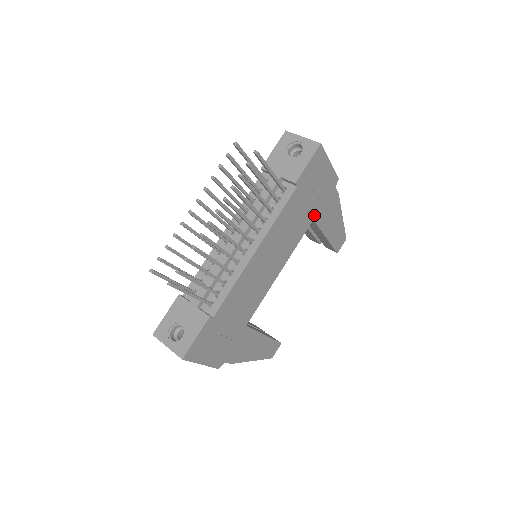
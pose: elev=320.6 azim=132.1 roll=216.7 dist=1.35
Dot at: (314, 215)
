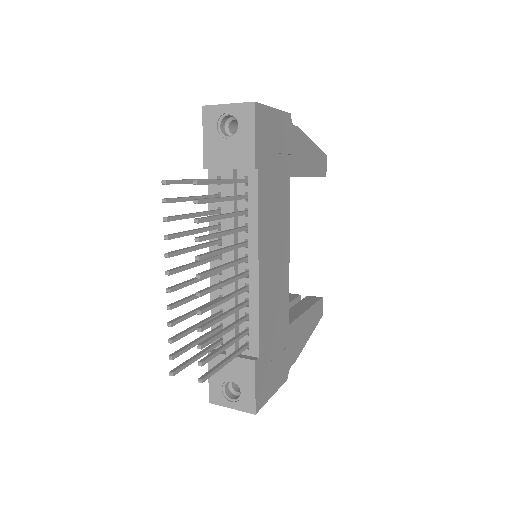
Dot at: (288, 172)
